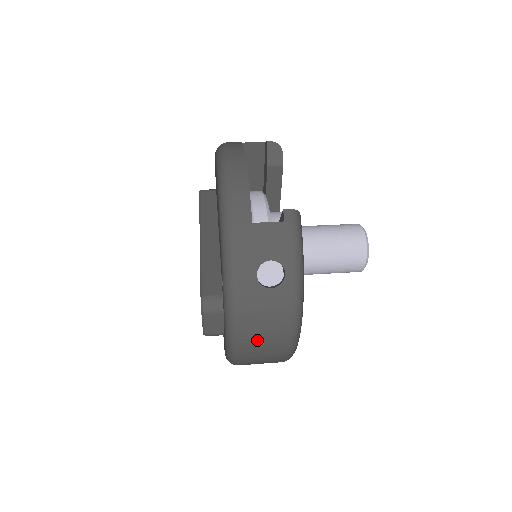
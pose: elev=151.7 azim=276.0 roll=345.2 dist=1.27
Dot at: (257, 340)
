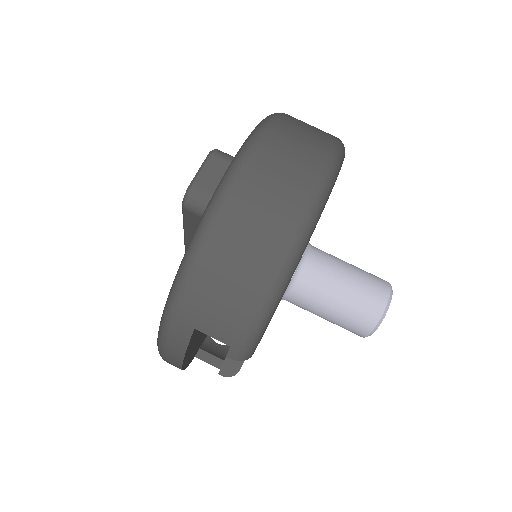
Dot at: occluded
